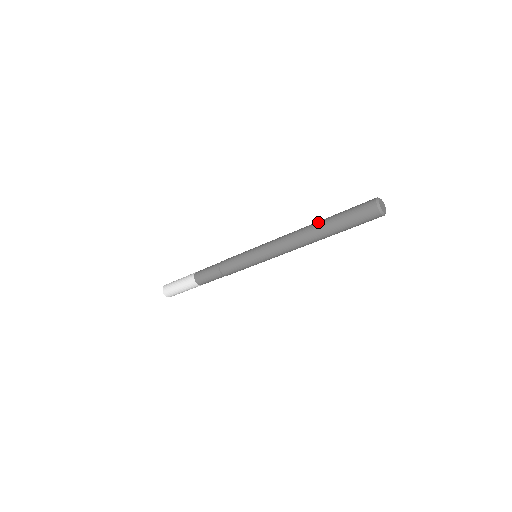
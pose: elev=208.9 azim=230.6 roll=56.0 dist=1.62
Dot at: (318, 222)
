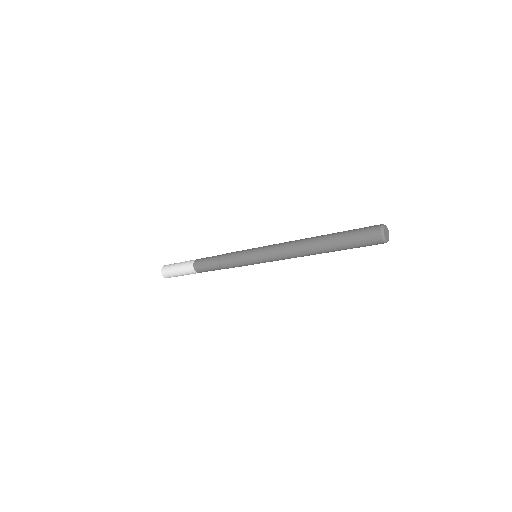
Dot at: (323, 235)
